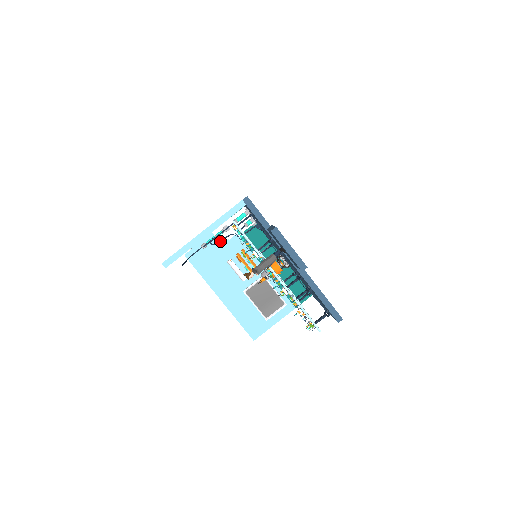
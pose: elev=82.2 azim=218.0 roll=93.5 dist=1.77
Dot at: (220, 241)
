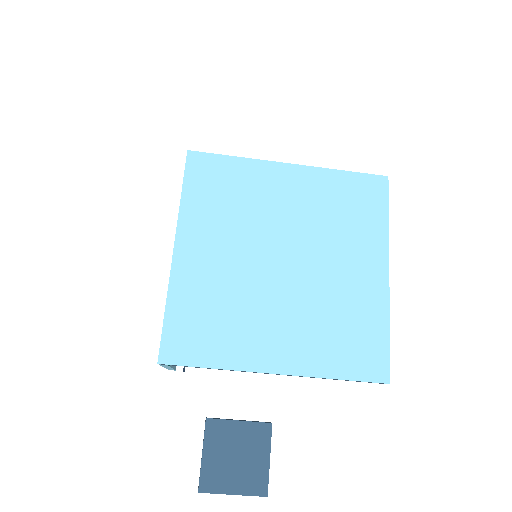
Dot at: occluded
